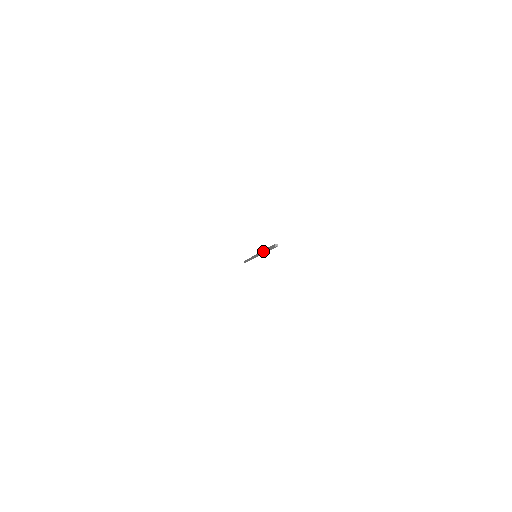
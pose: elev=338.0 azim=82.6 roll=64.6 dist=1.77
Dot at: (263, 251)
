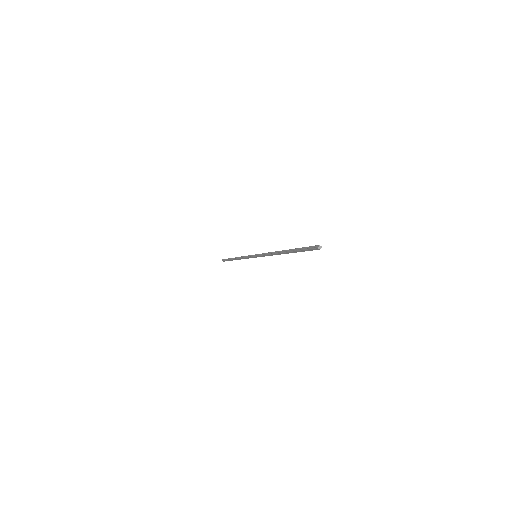
Dot at: occluded
